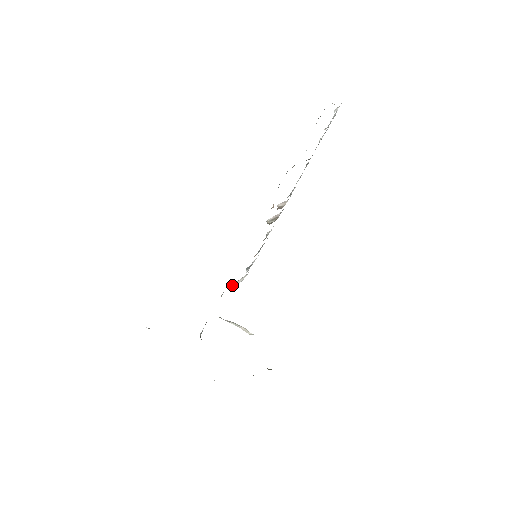
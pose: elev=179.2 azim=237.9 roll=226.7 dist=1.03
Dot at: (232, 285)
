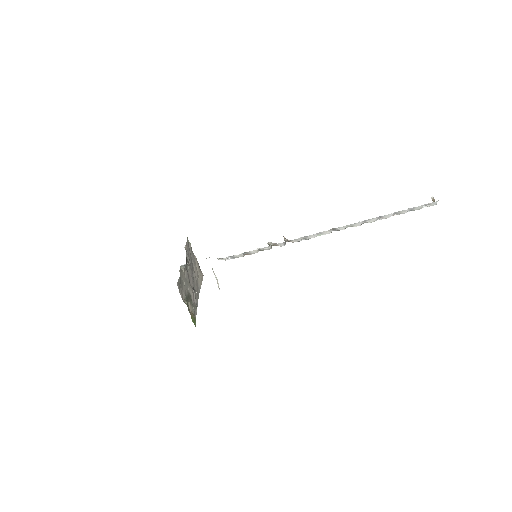
Dot at: (218, 258)
